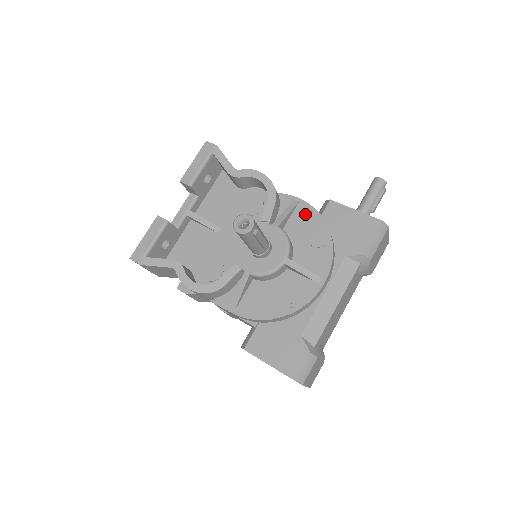
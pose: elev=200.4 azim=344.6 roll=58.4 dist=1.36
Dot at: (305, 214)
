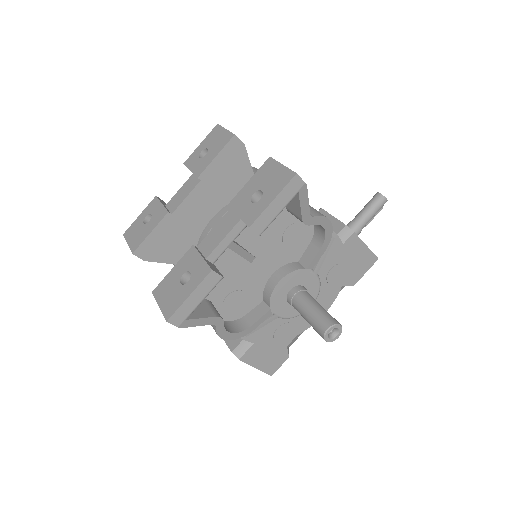
Dot at: (335, 252)
